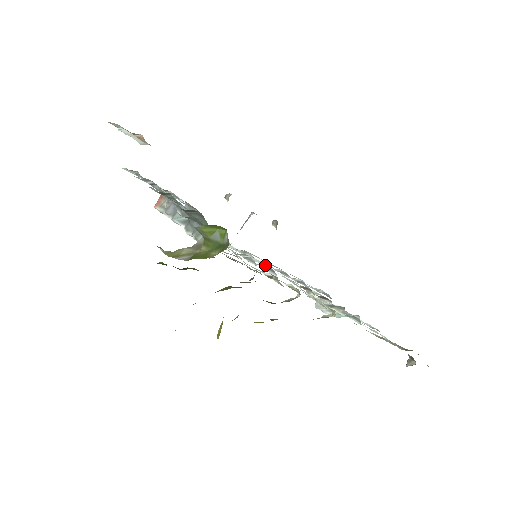
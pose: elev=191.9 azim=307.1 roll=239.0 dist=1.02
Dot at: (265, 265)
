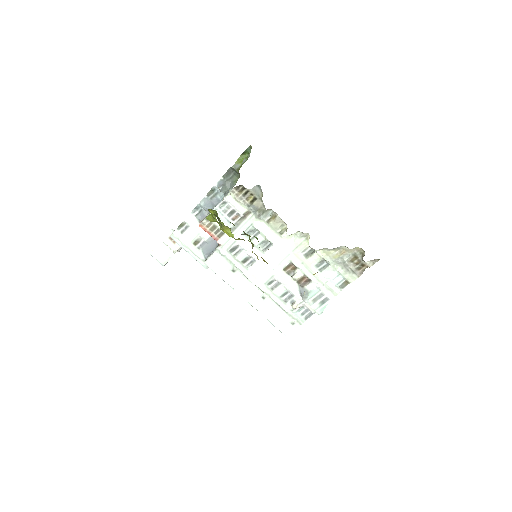
Dot at: (263, 244)
